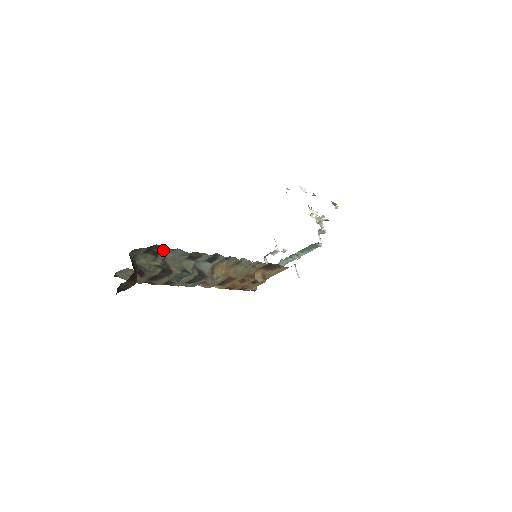
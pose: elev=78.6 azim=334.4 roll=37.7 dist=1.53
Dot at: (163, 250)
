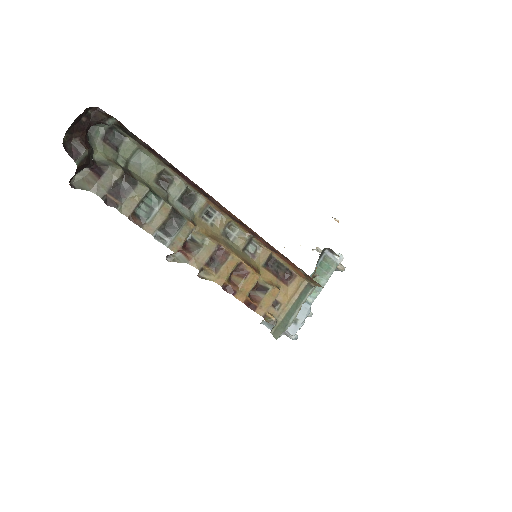
Dot at: (123, 145)
